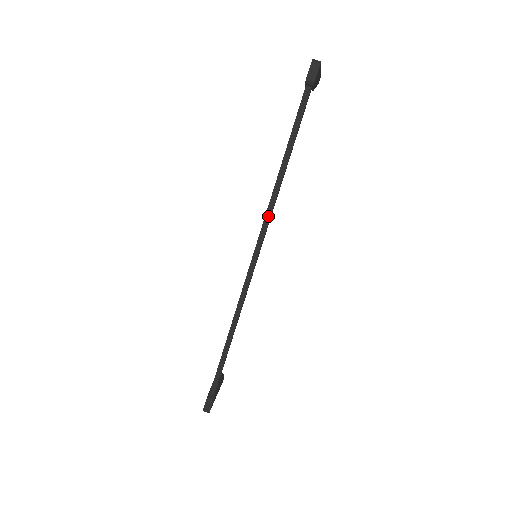
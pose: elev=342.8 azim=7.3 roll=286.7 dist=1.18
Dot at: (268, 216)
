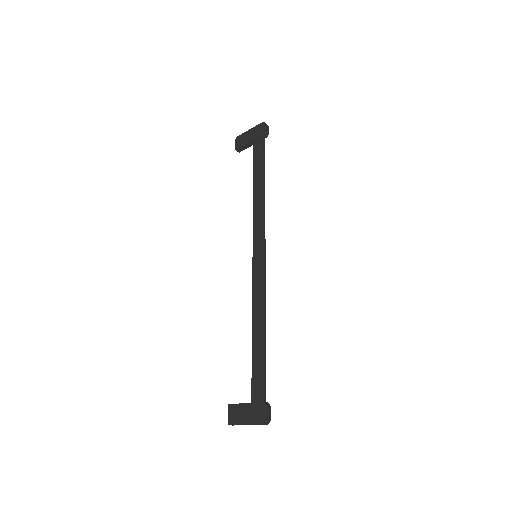
Dot at: (264, 218)
